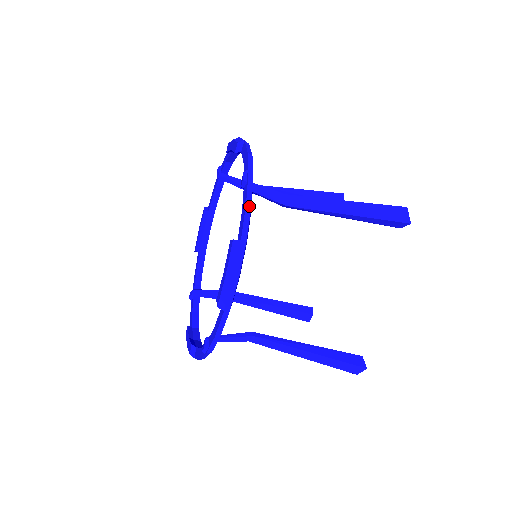
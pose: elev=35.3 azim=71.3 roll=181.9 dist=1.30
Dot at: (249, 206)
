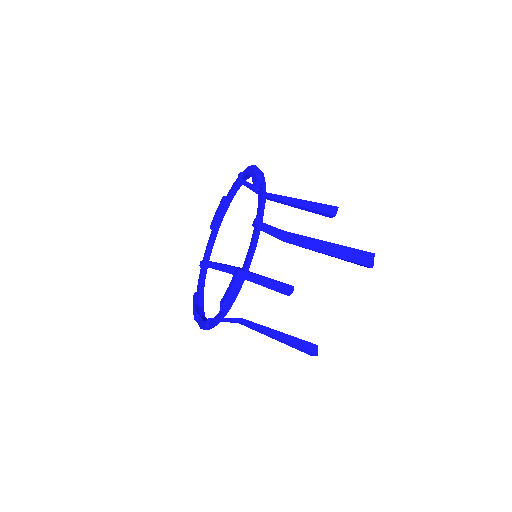
Dot at: (255, 246)
